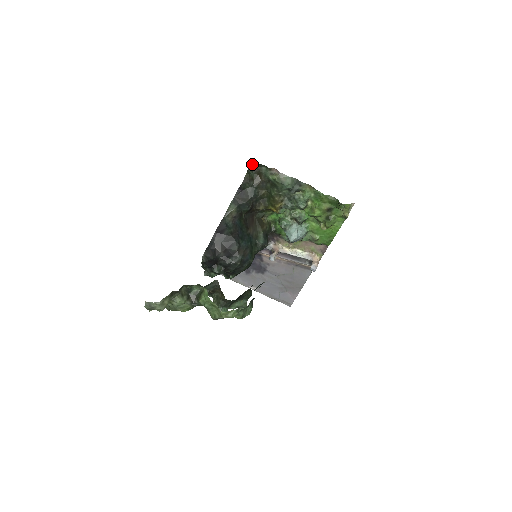
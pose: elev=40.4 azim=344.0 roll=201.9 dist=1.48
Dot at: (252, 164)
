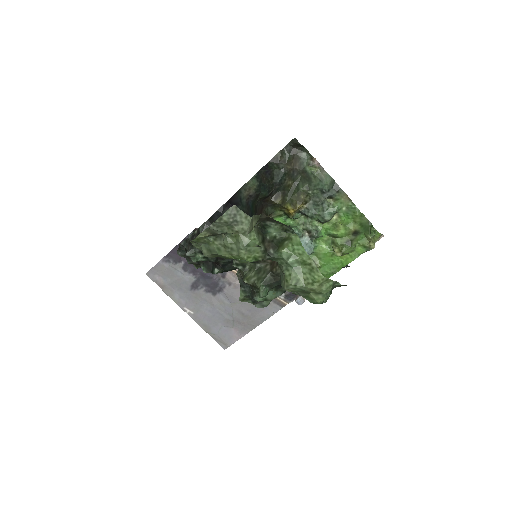
Dot at: (296, 142)
